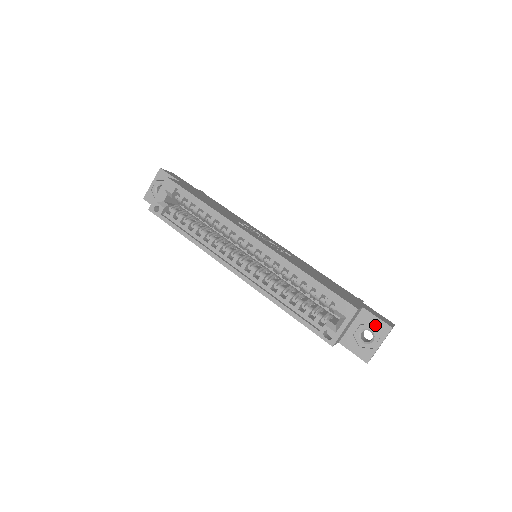
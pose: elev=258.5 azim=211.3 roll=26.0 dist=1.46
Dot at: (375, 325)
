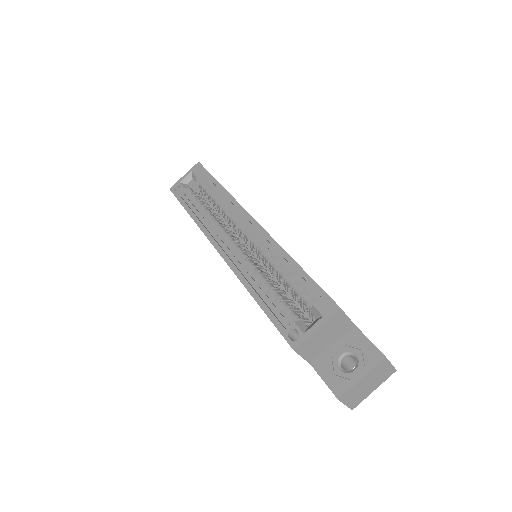
Dot at: (363, 349)
